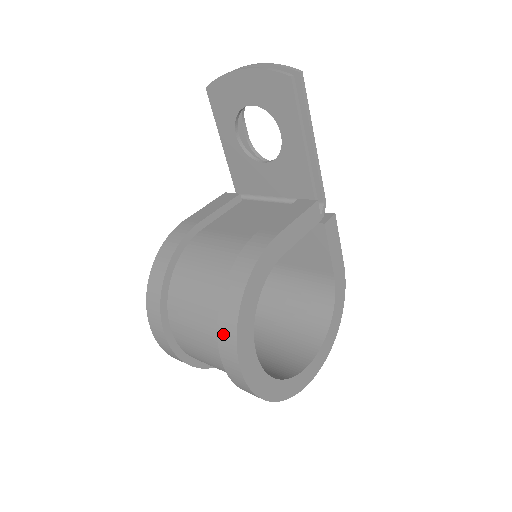
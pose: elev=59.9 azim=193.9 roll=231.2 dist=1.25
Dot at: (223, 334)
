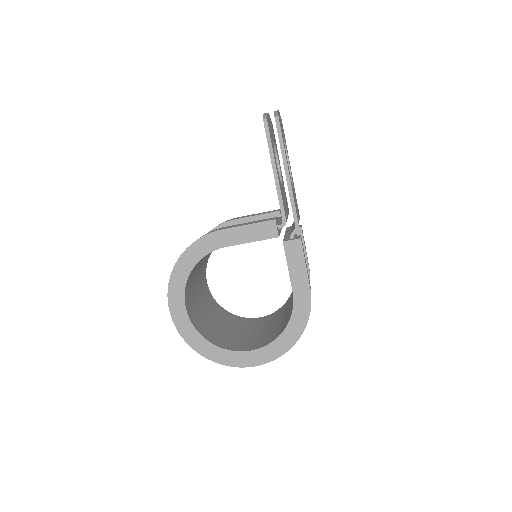
Dot at: occluded
